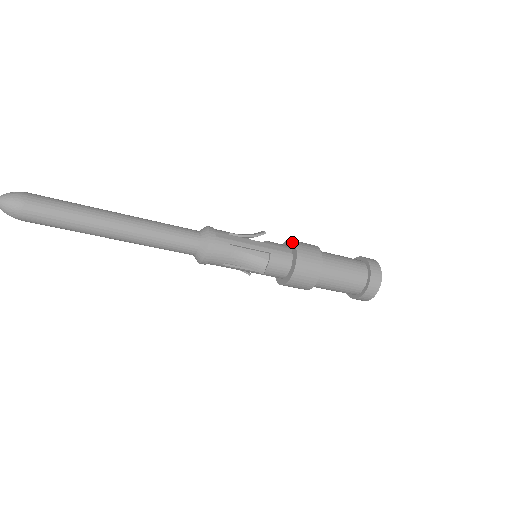
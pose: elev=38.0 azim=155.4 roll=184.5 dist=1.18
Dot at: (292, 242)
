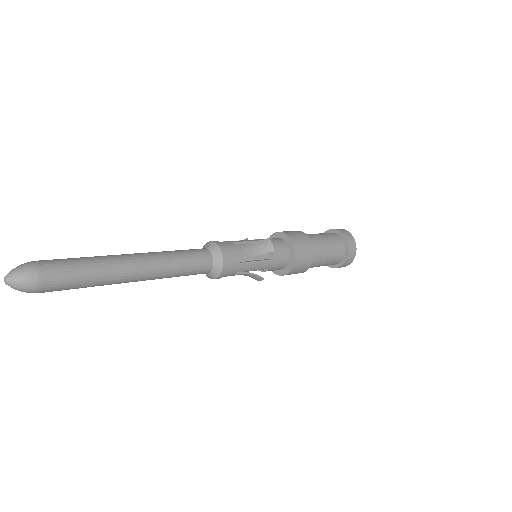
Dot at: (271, 236)
